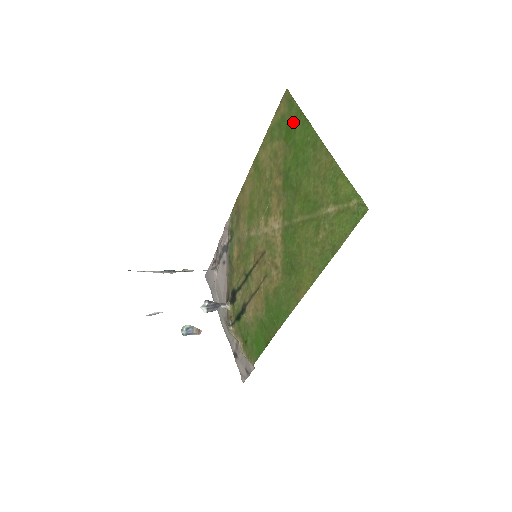
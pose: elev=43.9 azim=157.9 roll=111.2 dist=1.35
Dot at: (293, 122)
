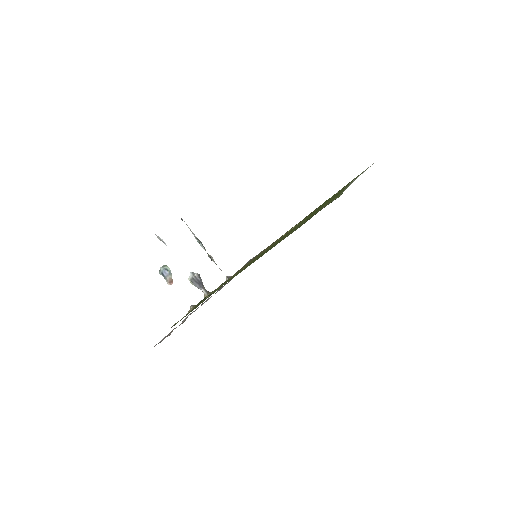
Dot at: occluded
